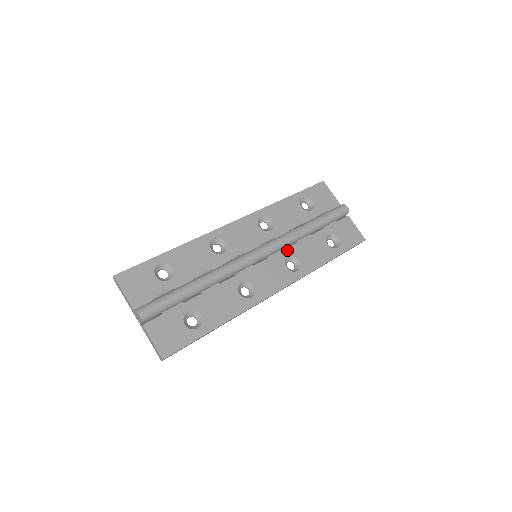
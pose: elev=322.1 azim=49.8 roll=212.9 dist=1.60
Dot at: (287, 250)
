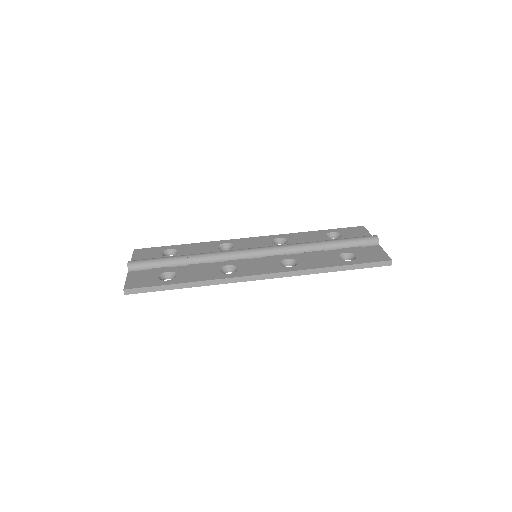
Dot at: (289, 255)
